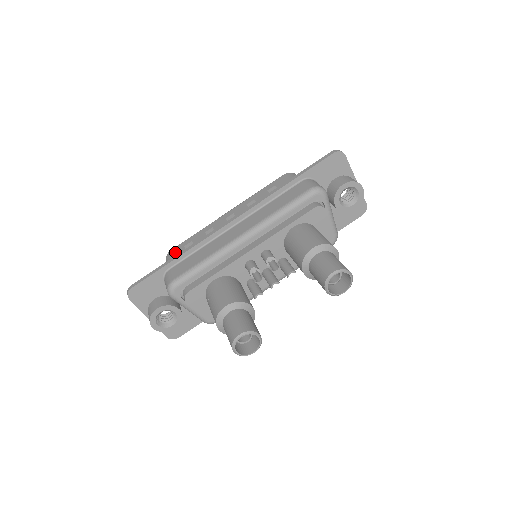
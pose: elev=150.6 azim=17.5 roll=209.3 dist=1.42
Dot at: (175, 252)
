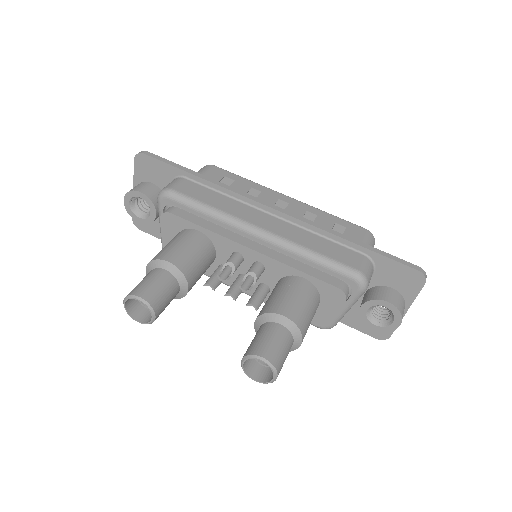
Dot at: (213, 171)
